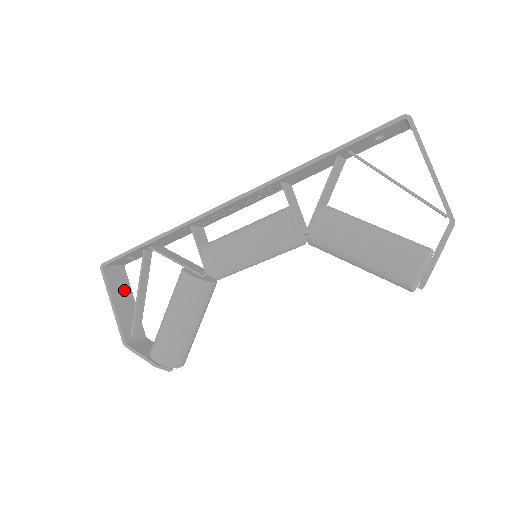
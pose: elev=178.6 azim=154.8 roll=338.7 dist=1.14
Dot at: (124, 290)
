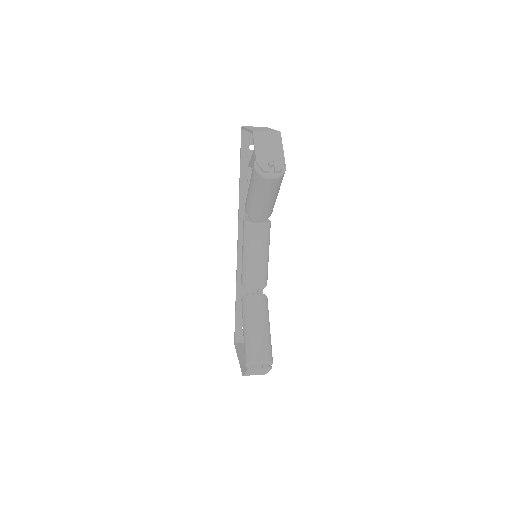
Dot at: occluded
